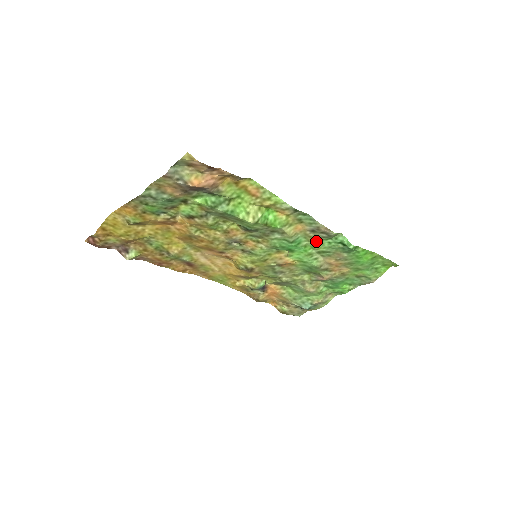
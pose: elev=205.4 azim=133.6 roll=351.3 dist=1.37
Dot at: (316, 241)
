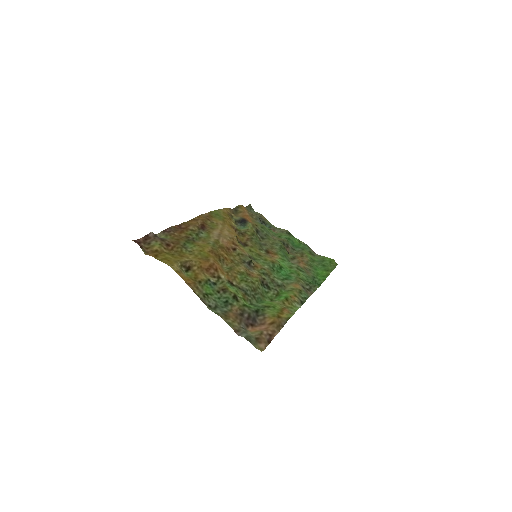
Dot at: (301, 278)
